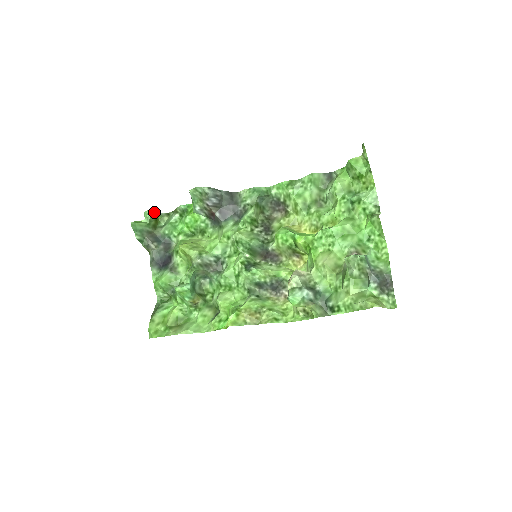
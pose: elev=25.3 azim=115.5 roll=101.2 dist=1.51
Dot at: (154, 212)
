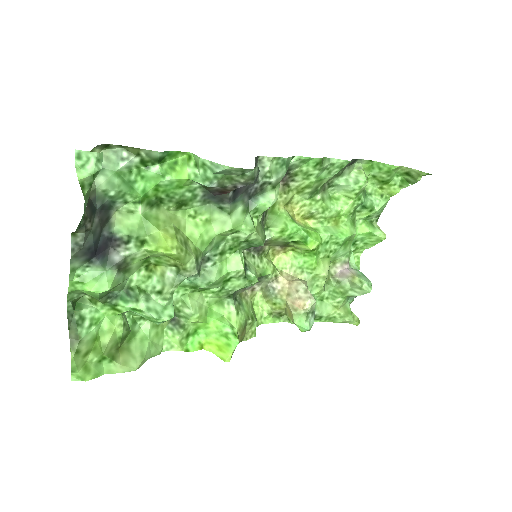
Dot at: (101, 154)
